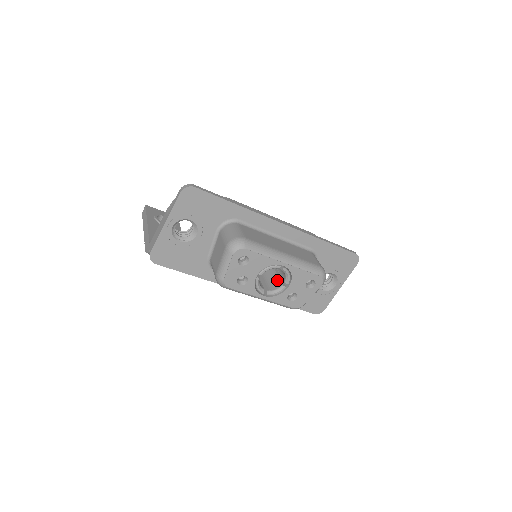
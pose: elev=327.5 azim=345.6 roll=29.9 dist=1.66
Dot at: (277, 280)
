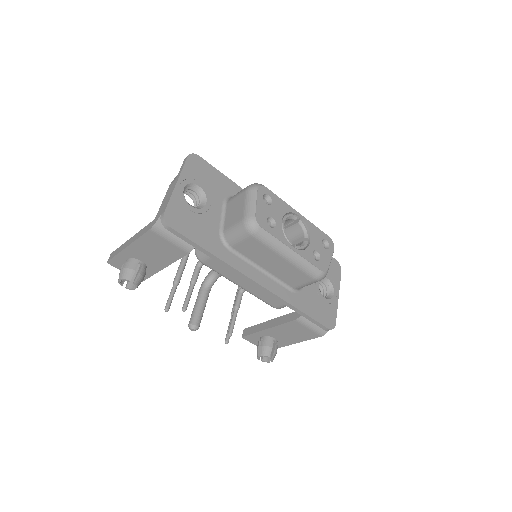
Dot at: occluded
